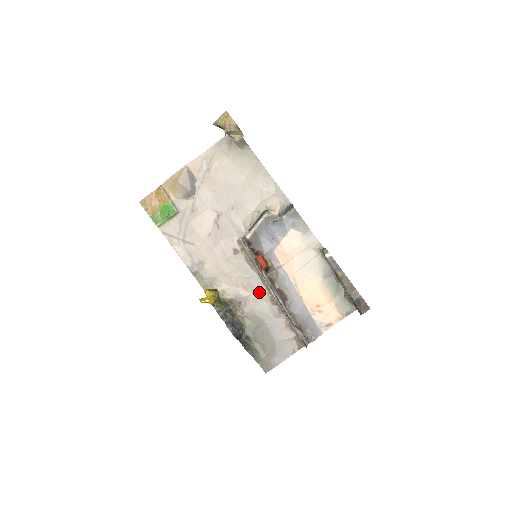
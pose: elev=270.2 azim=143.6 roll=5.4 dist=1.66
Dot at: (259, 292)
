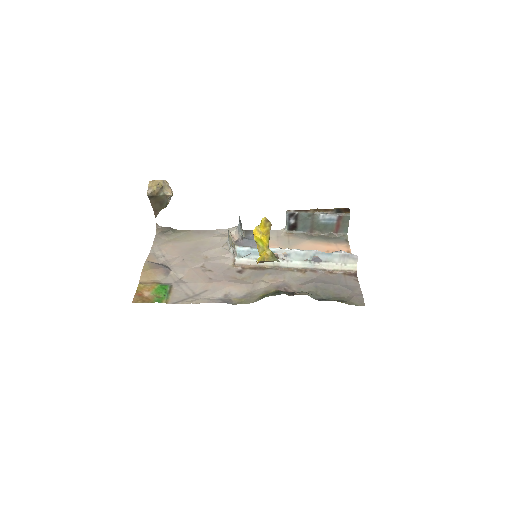
Dot at: (286, 275)
